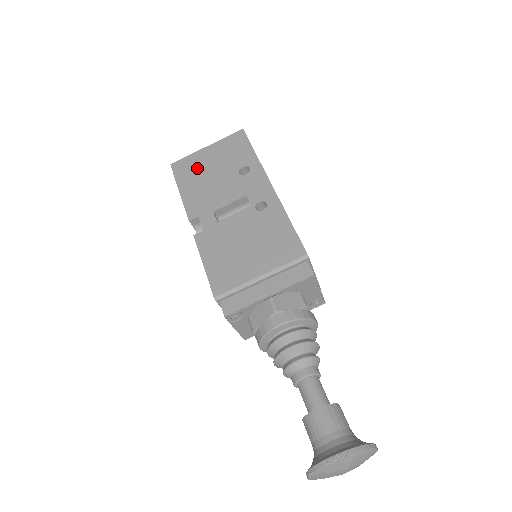
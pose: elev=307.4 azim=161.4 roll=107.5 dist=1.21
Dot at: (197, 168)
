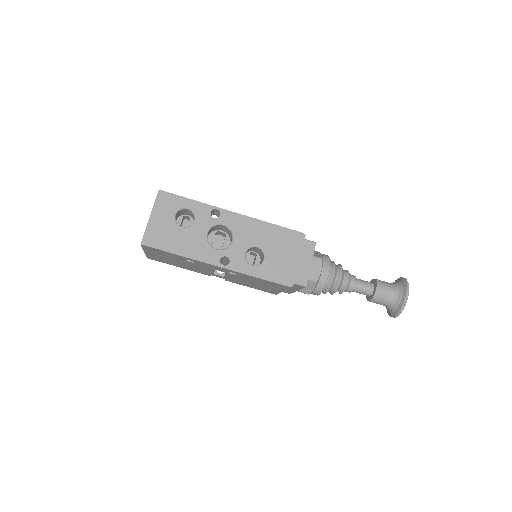
Dot at: (164, 260)
